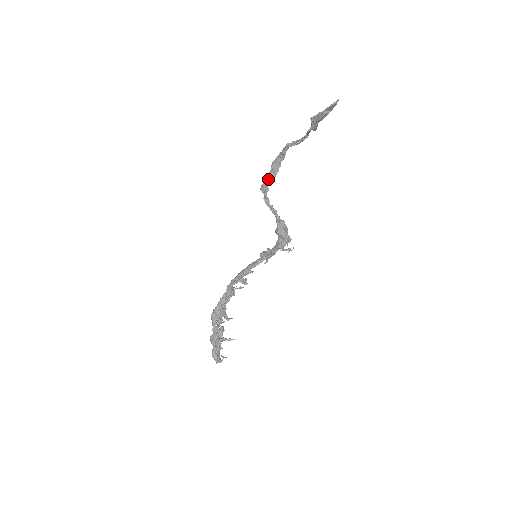
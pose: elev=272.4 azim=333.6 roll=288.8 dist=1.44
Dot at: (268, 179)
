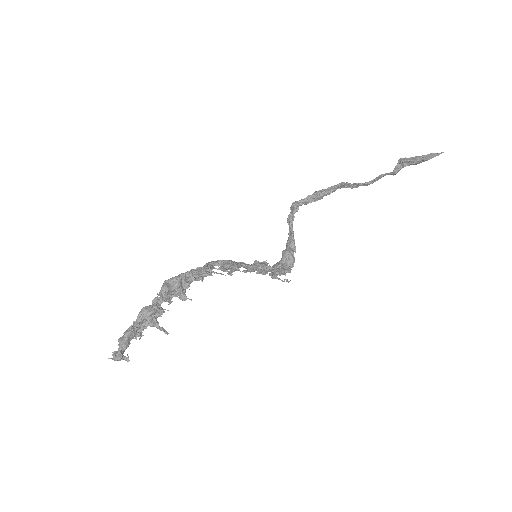
Dot at: (307, 199)
